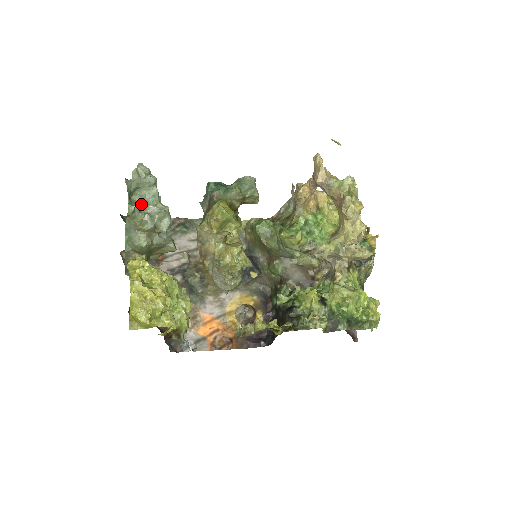
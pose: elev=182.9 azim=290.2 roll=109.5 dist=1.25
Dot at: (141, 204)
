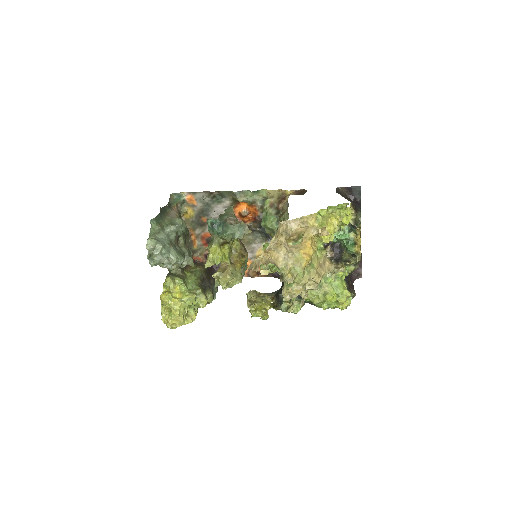
Dot at: occluded
